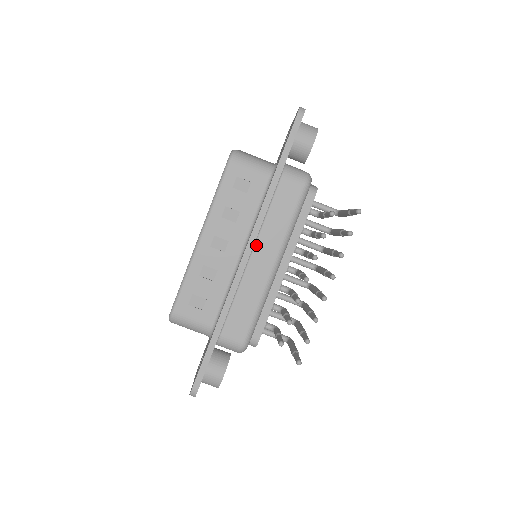
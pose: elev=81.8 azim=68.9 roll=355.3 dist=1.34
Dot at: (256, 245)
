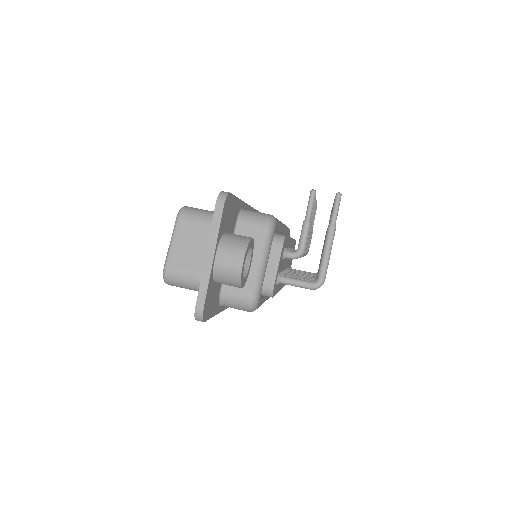
Dot at: occluded
